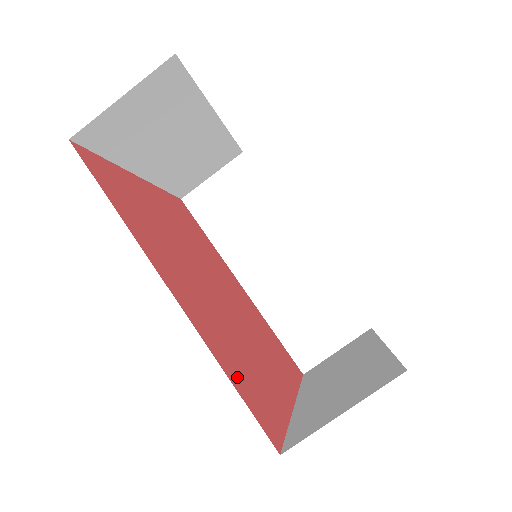
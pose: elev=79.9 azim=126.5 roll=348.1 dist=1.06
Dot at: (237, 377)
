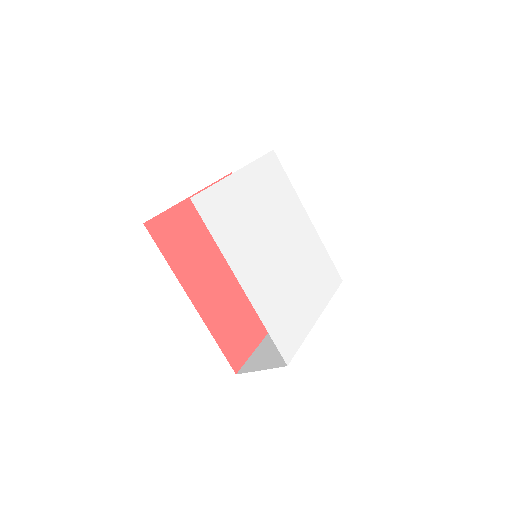
Dot at: (224, 338)
